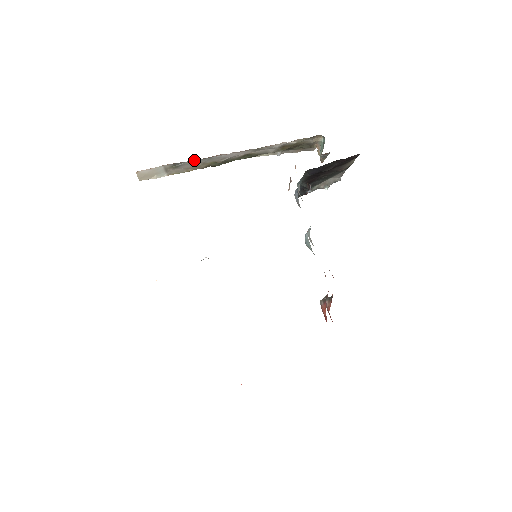
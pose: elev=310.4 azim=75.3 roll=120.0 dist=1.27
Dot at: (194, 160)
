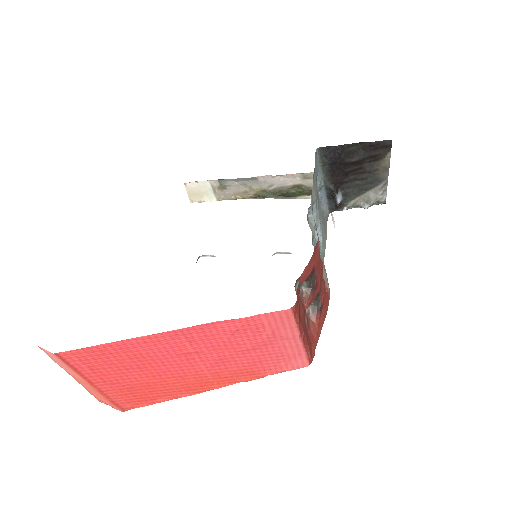
Dot at: (240, 180)
